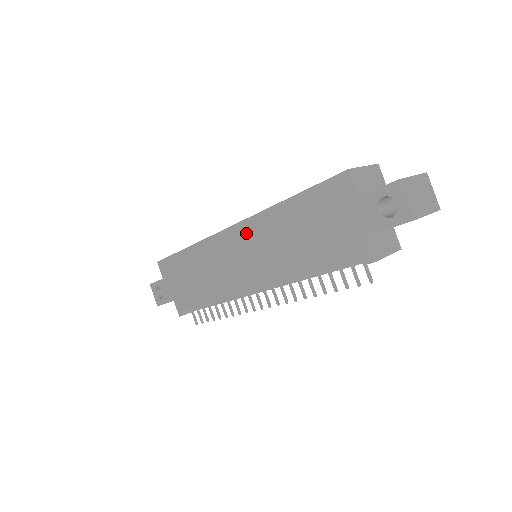
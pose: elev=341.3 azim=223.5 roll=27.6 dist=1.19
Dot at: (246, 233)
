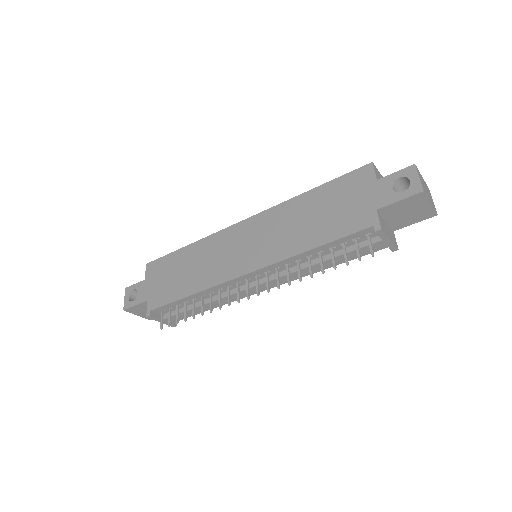
Dot at: (259, 223)
